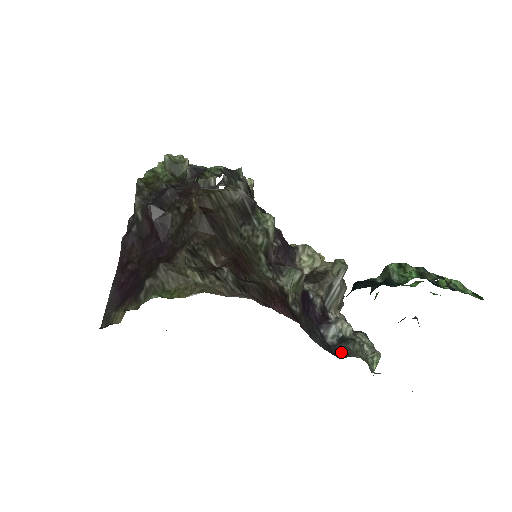
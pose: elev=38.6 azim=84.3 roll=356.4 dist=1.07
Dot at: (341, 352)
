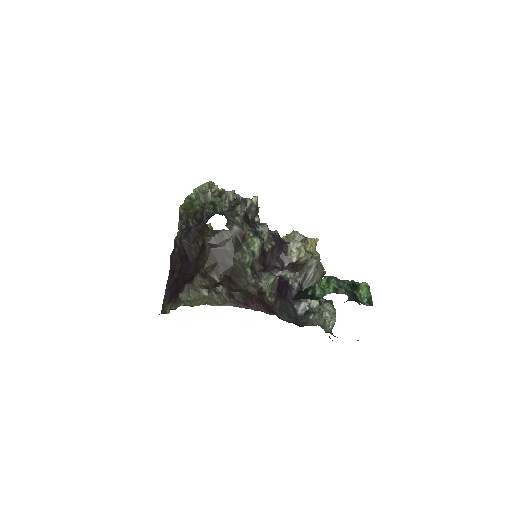
Dot at: (304, 321)
